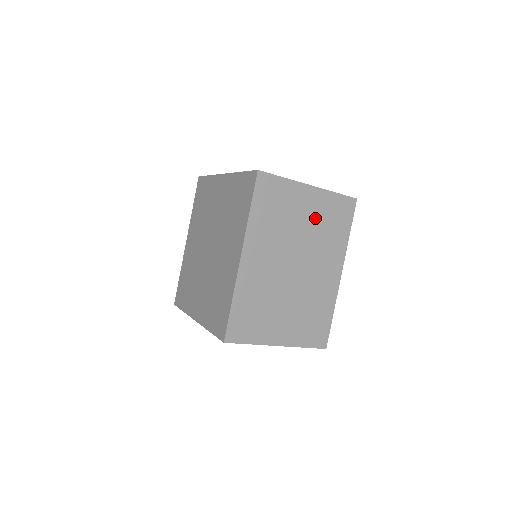
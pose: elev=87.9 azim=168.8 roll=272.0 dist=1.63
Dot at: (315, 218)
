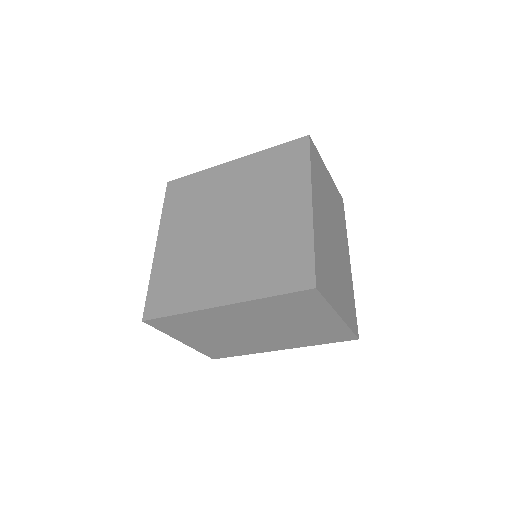
Dot at: (312, 327)
